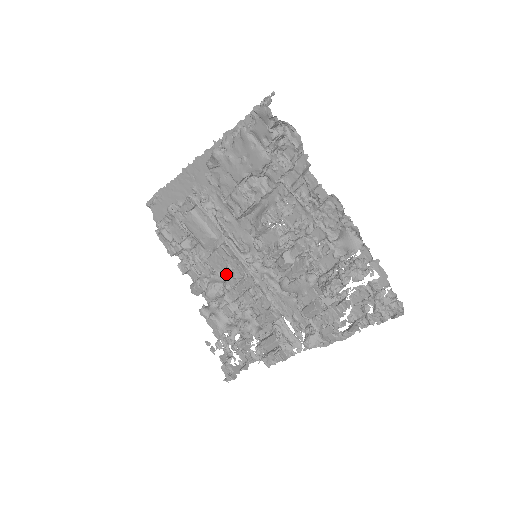
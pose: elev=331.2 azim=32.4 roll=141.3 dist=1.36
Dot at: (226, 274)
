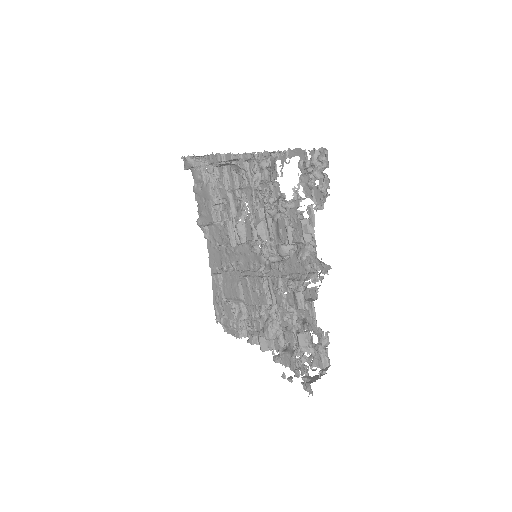
Dot at: (258, 298)
